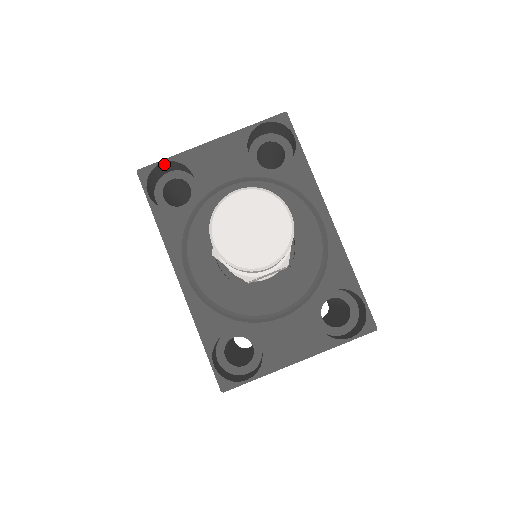
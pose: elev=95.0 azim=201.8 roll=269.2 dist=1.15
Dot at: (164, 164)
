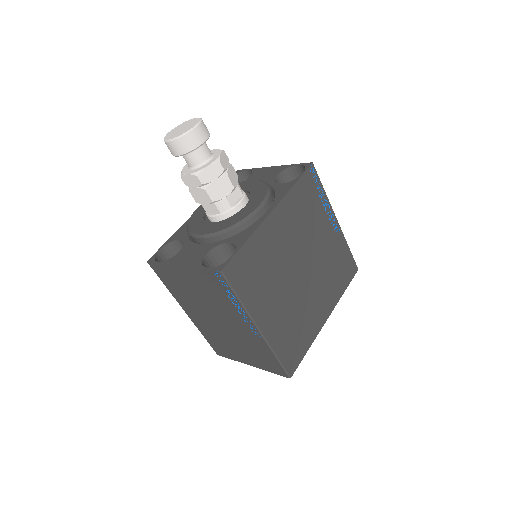
Dot at: (250, 173)
